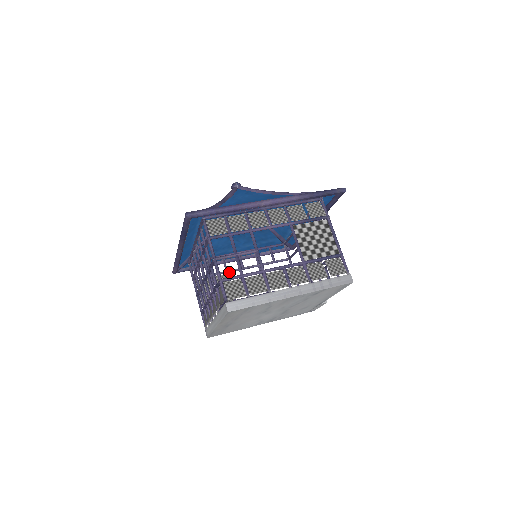
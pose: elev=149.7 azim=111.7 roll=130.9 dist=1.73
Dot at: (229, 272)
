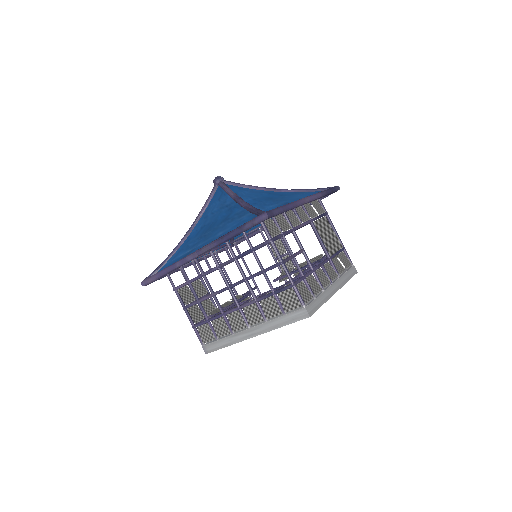
Dot at: occluded
